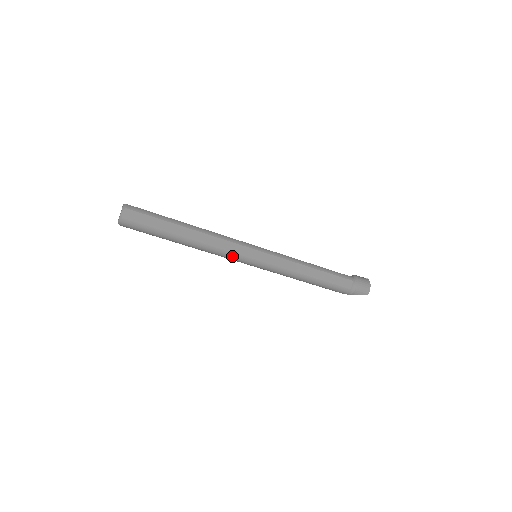
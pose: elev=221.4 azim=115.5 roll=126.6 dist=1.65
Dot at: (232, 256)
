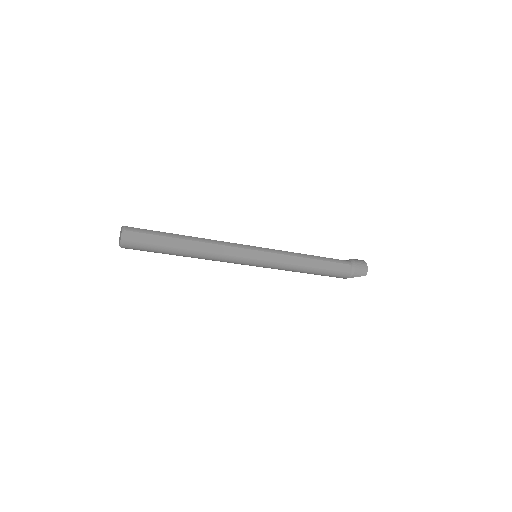
Dot at: (234, 260)
